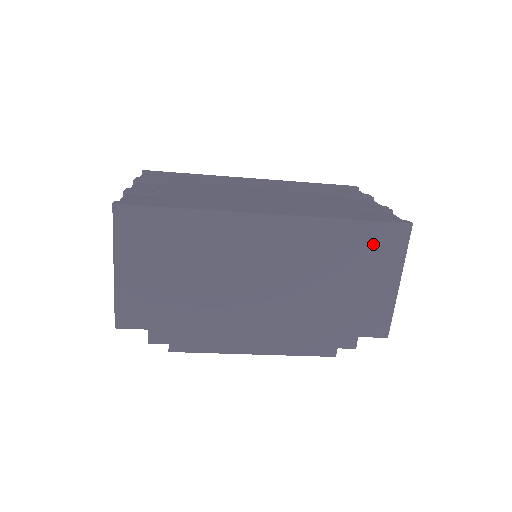
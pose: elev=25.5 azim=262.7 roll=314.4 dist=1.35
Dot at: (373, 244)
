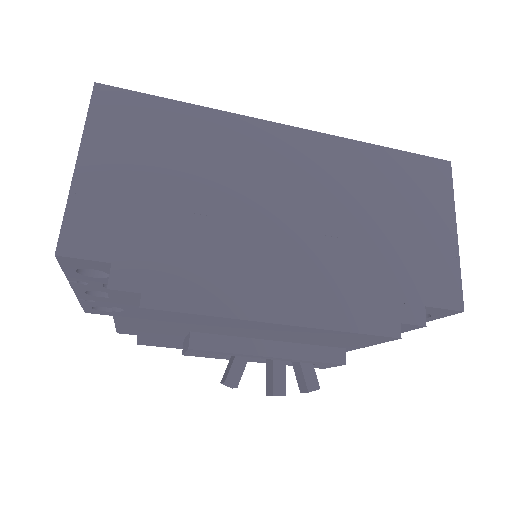
Dot at: (414, 178)
